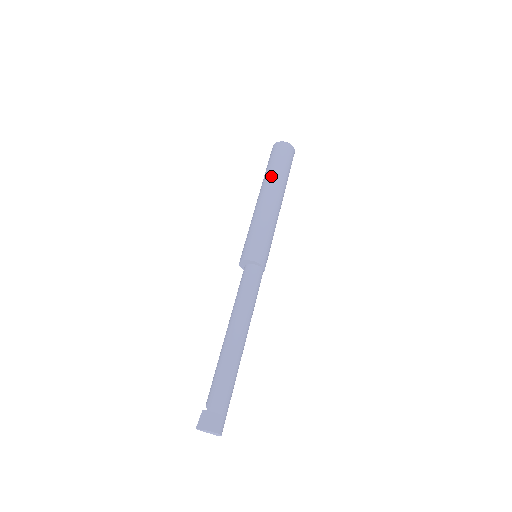
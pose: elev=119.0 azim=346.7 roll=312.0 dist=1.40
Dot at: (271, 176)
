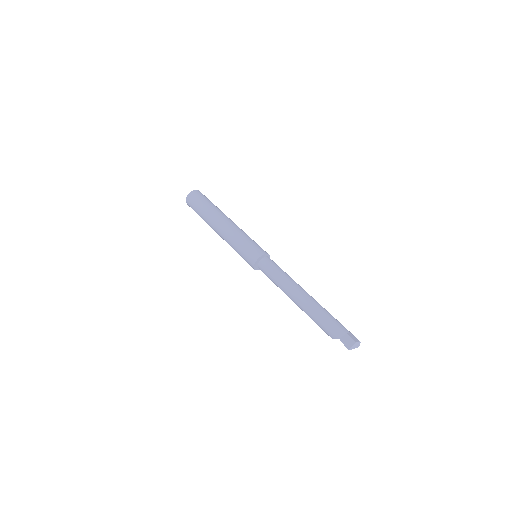
Dot at: (210, 212)
